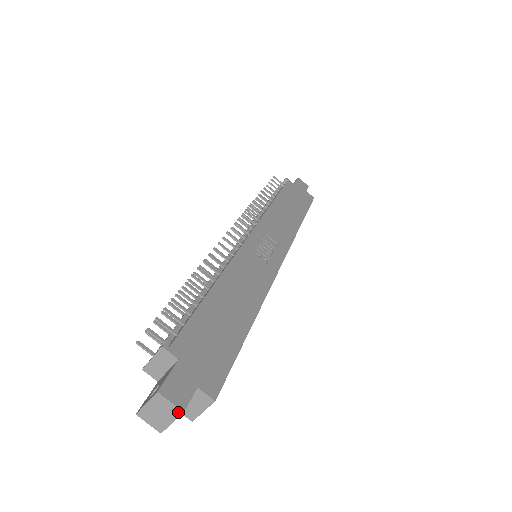
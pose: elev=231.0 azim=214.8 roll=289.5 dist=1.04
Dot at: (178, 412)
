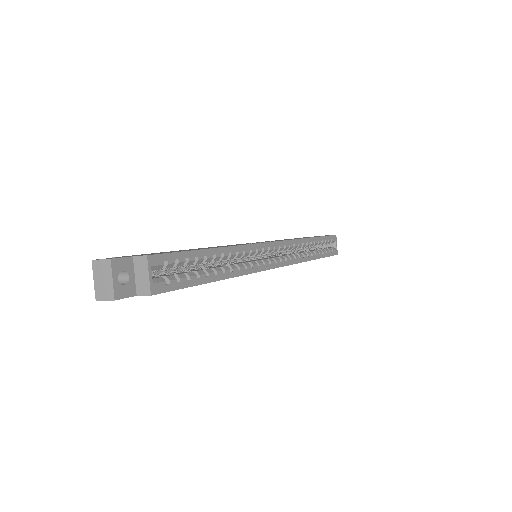
Dot at: (109, 263)
